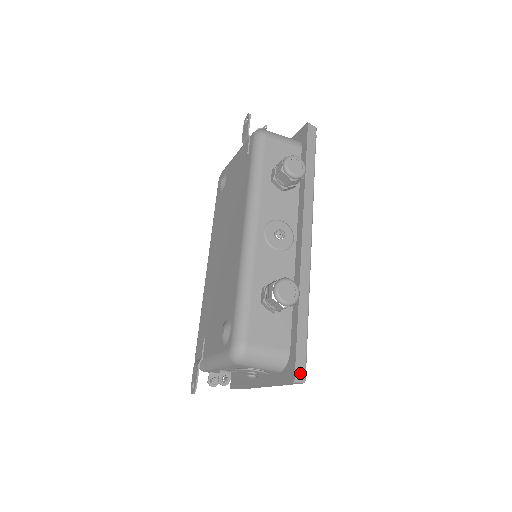
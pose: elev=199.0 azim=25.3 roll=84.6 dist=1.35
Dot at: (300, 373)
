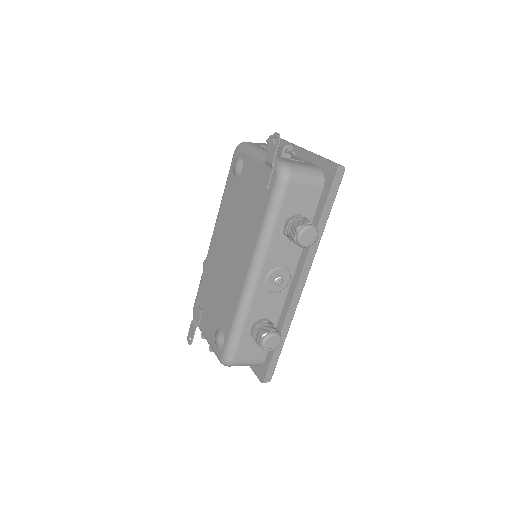
Dot at: (268, 378)
